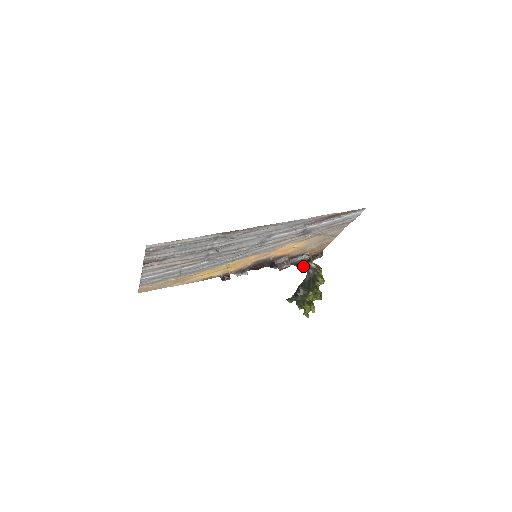
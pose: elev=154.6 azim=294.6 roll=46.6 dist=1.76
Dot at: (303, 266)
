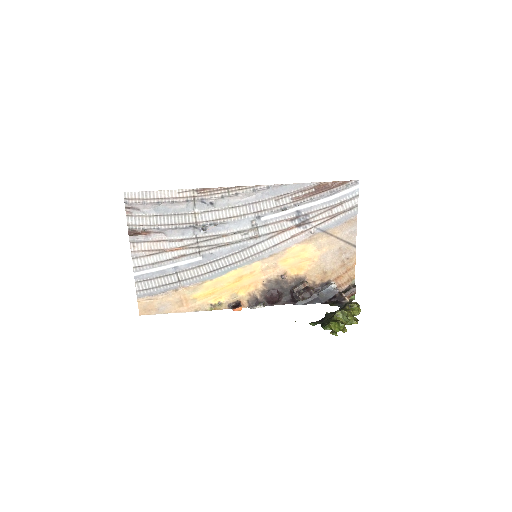
Dot at: (334, 303)
